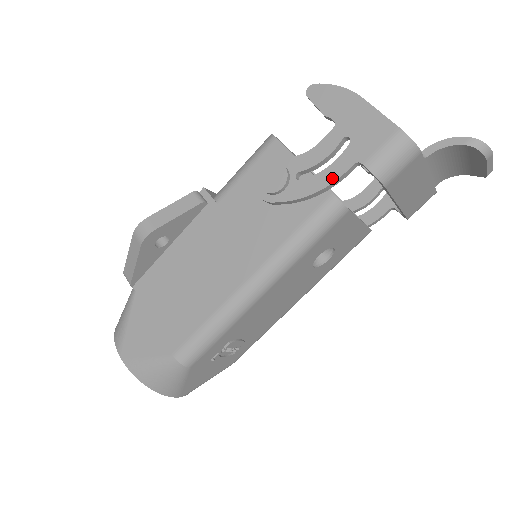
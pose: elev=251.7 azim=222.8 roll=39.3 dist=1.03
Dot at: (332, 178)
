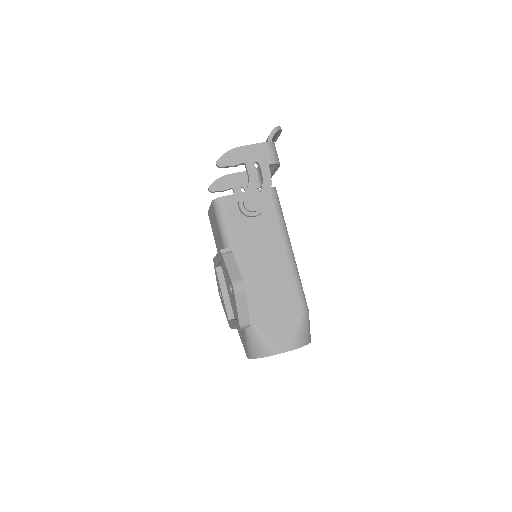
Dot at: (269, 179)
